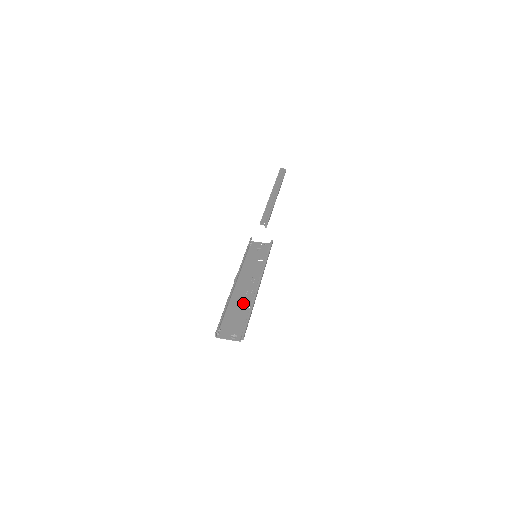
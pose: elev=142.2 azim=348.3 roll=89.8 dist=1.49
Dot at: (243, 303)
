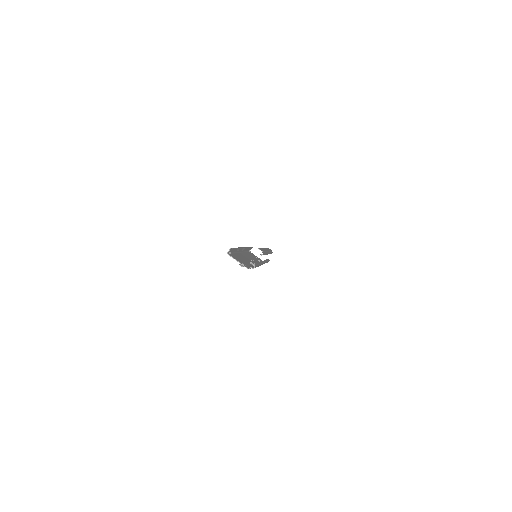
Dot at: (248, 261)
